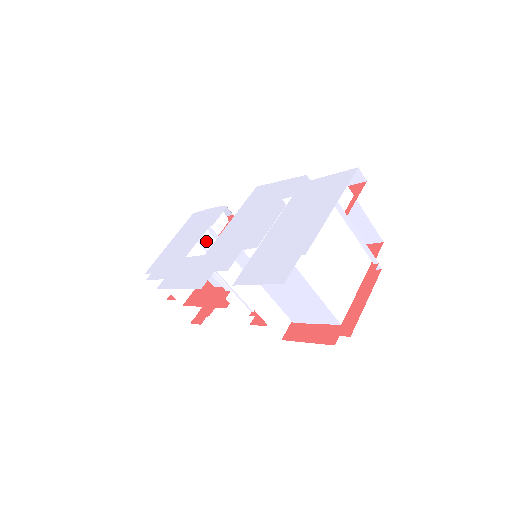
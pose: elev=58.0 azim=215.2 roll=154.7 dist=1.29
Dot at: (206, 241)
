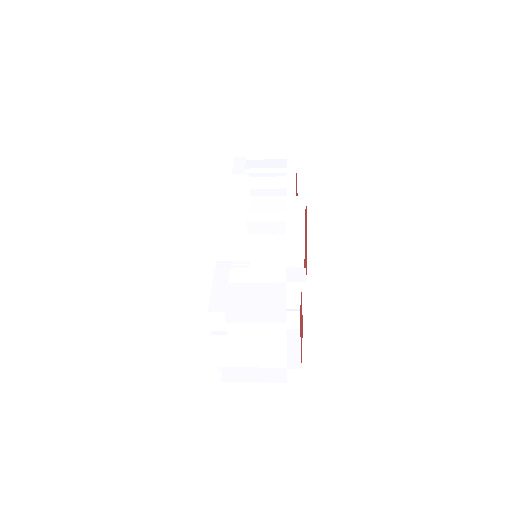
Dot at: occluded
